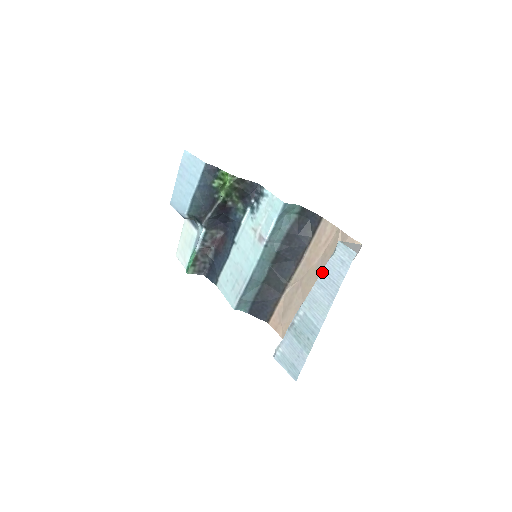
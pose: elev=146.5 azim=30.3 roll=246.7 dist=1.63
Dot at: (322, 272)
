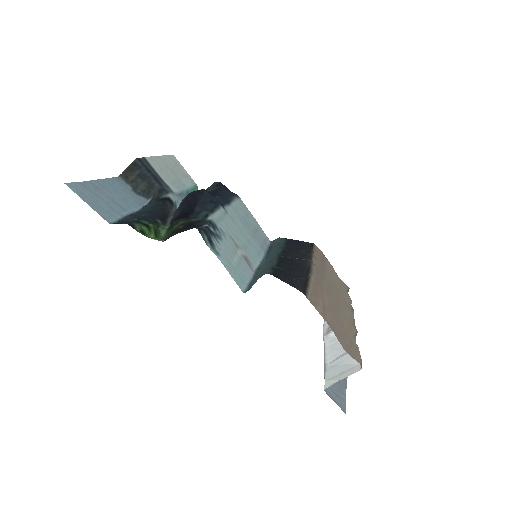
Dot at: (324, 369)
